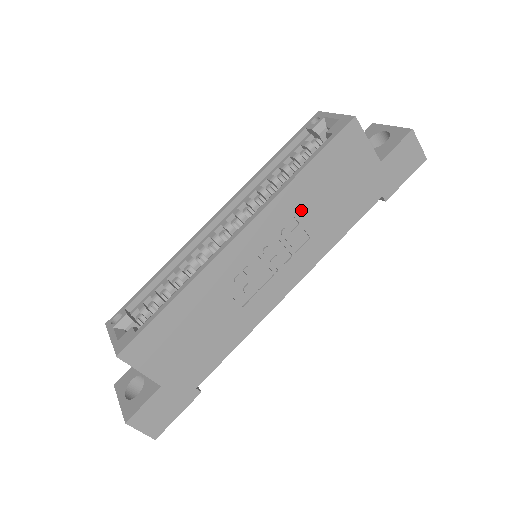
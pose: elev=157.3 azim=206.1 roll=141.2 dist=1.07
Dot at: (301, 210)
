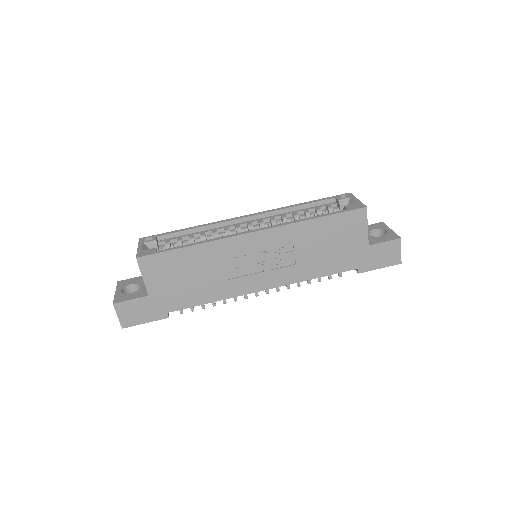
Dot at: (300, 243)
